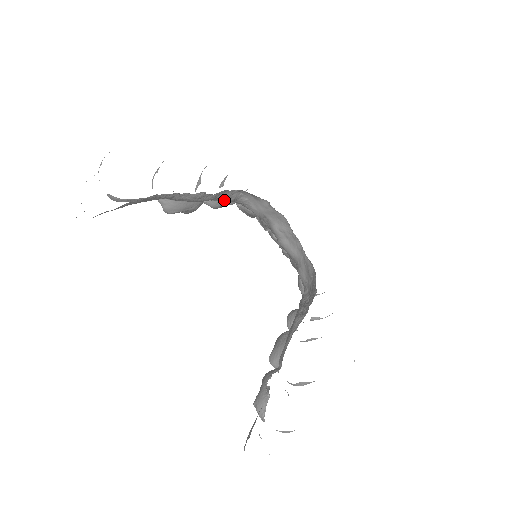
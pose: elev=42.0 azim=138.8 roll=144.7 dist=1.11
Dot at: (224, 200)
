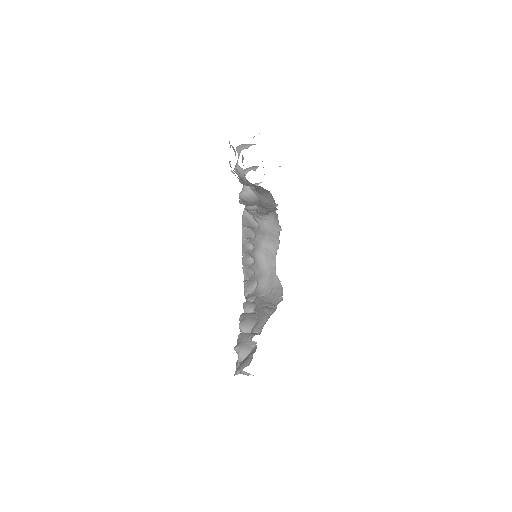
Dot at: (263, 211)
